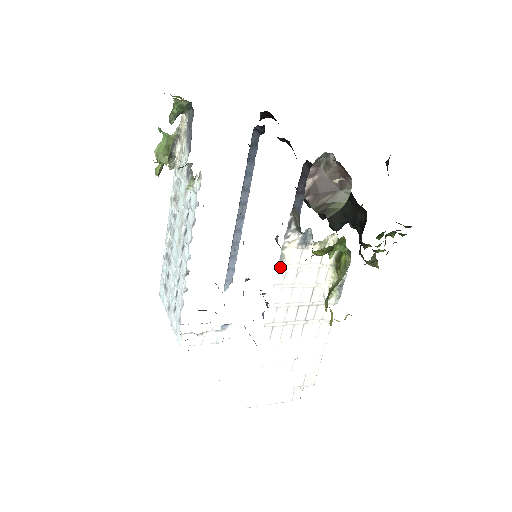
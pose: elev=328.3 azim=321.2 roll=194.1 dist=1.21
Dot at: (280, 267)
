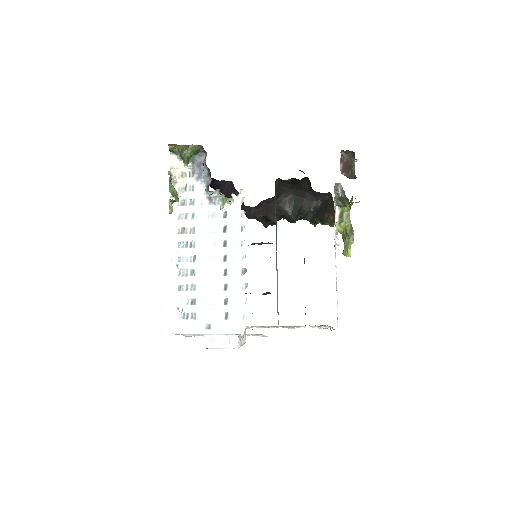
Dot at: occluded
